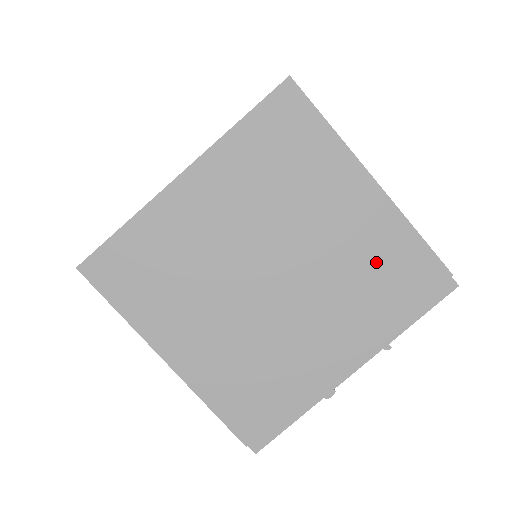
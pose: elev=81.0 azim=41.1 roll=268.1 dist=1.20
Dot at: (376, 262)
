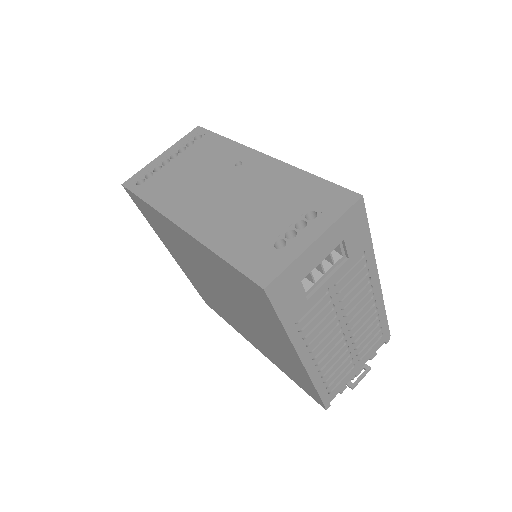
Dot at: (285, 361)
